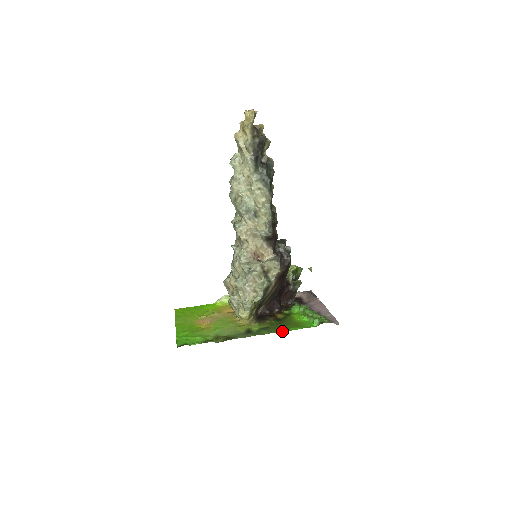
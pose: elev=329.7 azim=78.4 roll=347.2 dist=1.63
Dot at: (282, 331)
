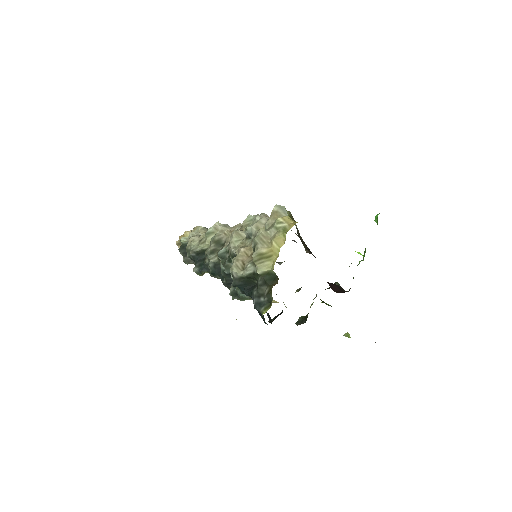
Dot at: occluded
